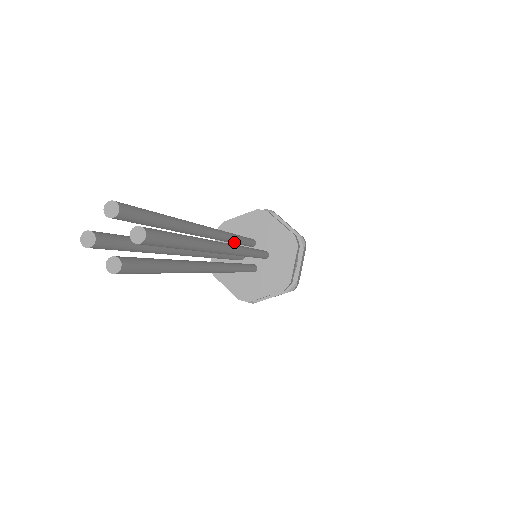
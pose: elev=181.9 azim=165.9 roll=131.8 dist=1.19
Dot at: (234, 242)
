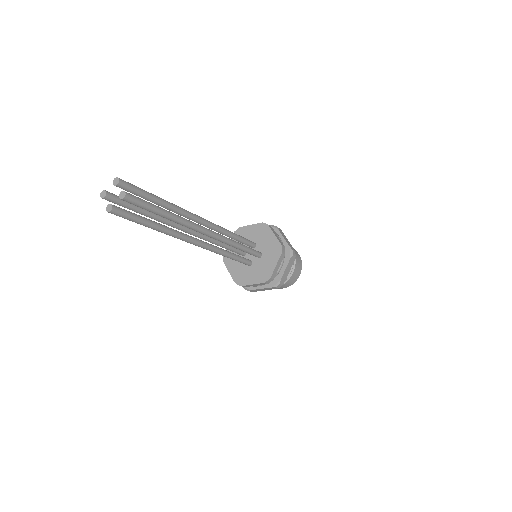
Dot at: (227, 236)
